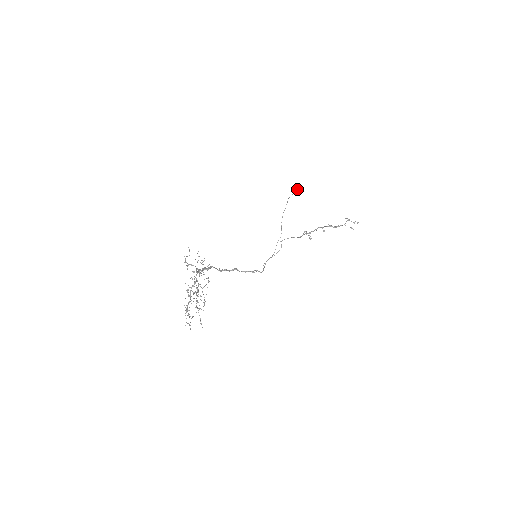
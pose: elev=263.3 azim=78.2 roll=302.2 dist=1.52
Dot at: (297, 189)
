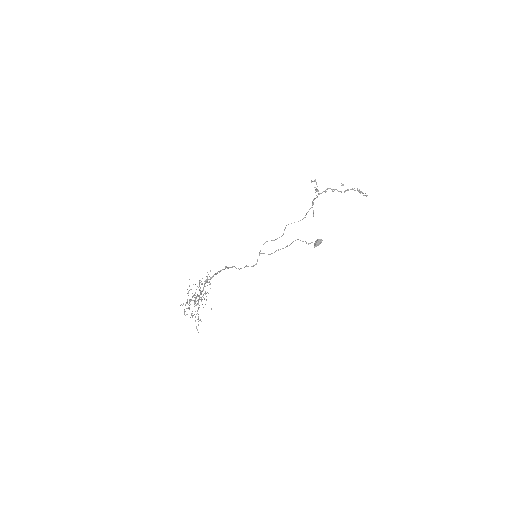
Dot at: occluded
